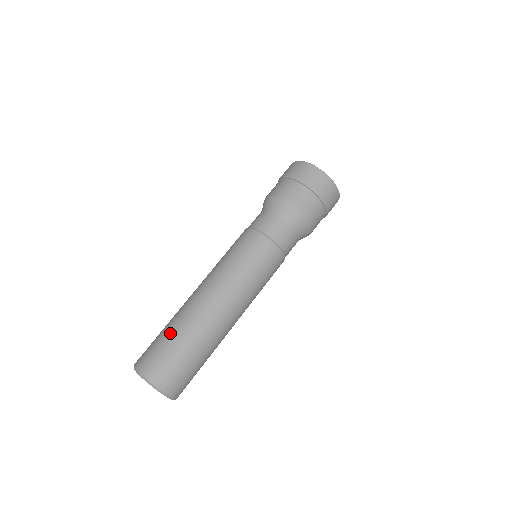
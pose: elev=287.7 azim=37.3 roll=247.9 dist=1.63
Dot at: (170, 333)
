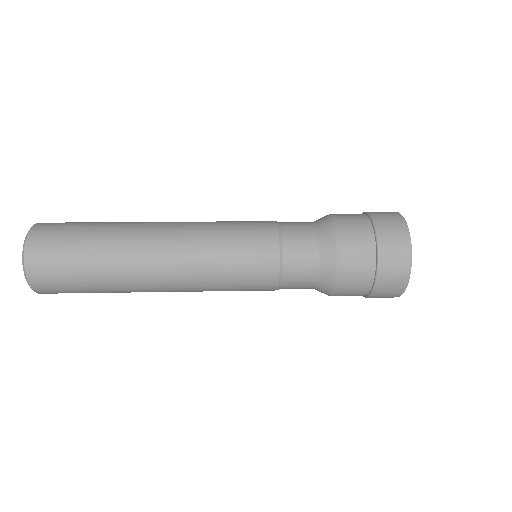
Dot at: occluded
